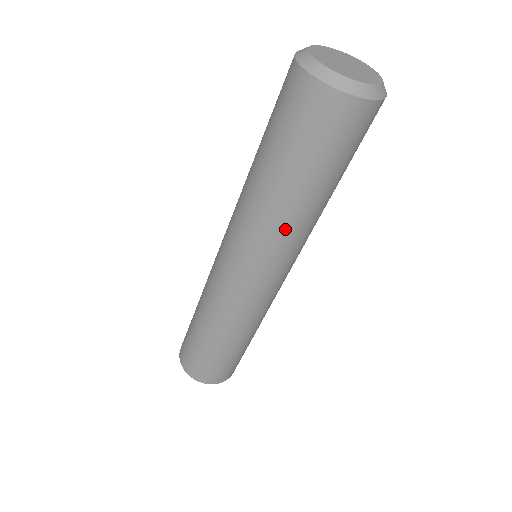
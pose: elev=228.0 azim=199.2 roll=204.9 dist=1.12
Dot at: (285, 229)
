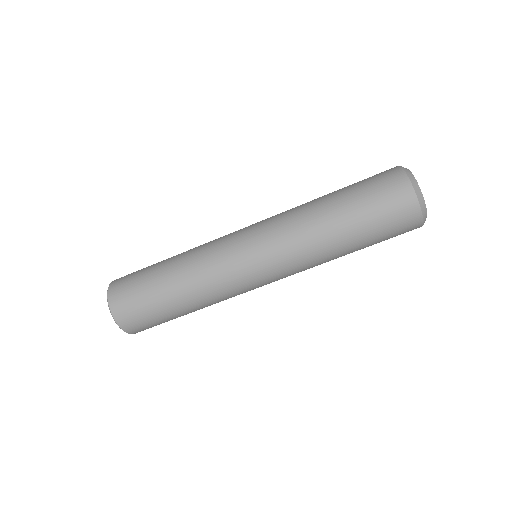
Dot at: (313, 250)
